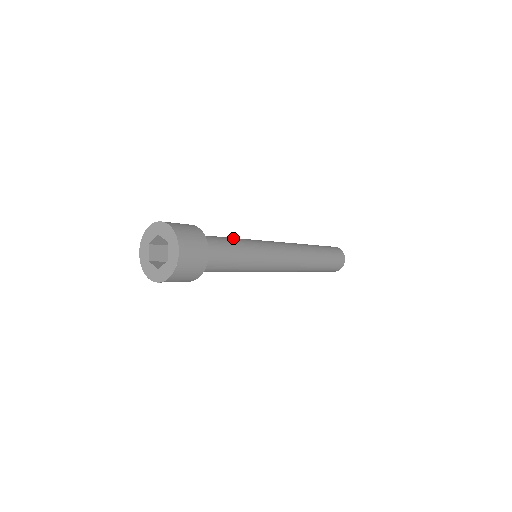
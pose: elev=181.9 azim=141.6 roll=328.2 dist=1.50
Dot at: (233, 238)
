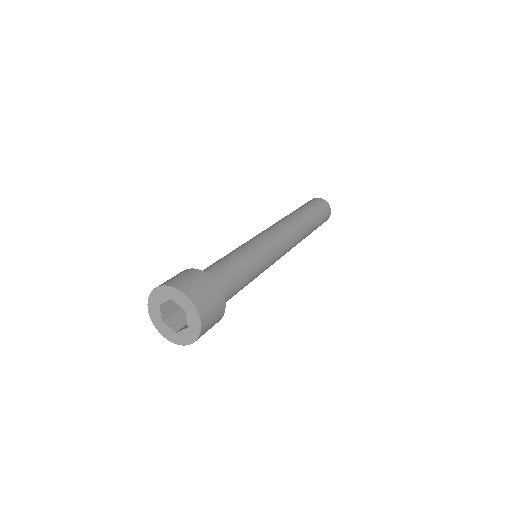
Dot at: (249, 272)
